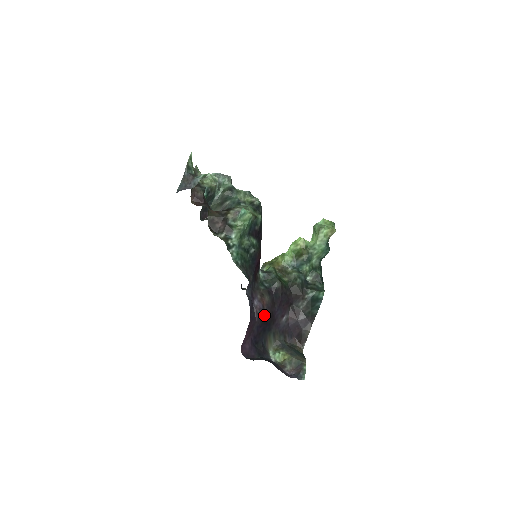
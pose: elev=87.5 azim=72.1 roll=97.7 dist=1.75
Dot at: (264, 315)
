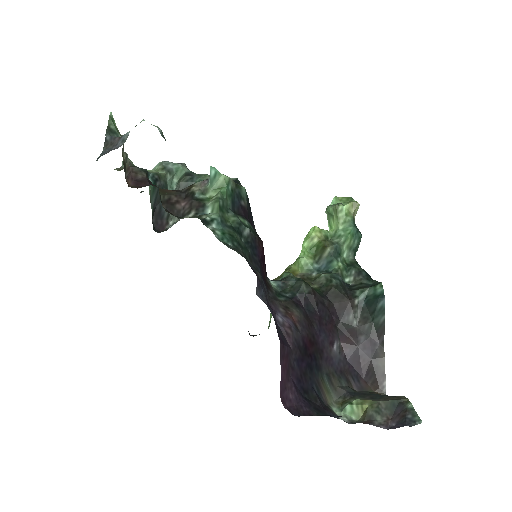
Dot at: (301, 339)
